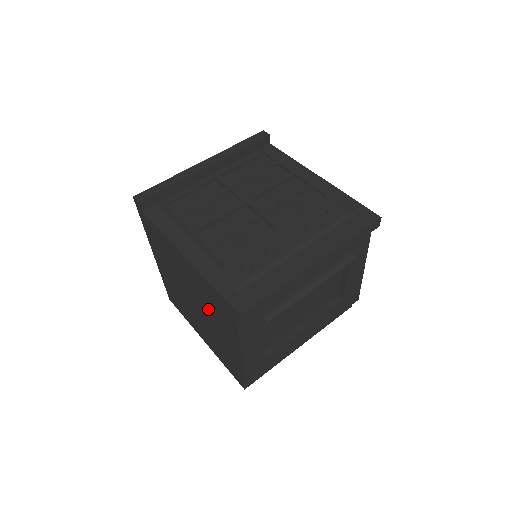
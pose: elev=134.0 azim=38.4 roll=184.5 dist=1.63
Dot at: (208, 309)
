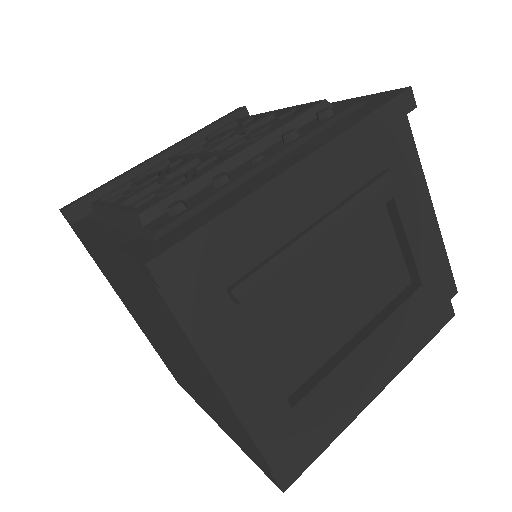
Dot at: (163, 329)
